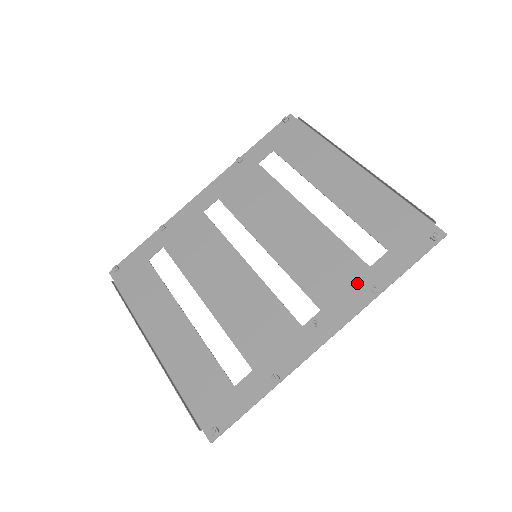
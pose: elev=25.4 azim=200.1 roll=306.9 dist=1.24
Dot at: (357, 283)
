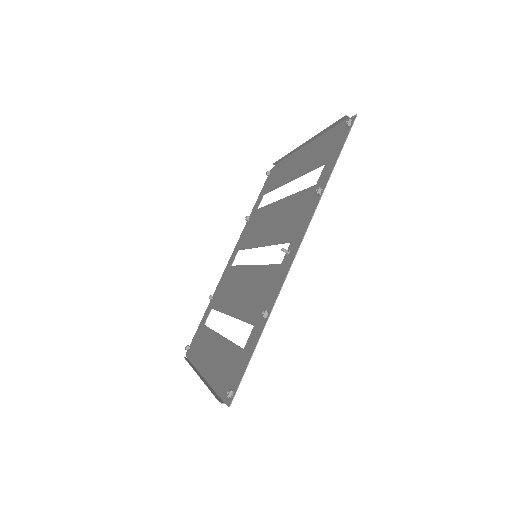
Dot at: (310, 202)
